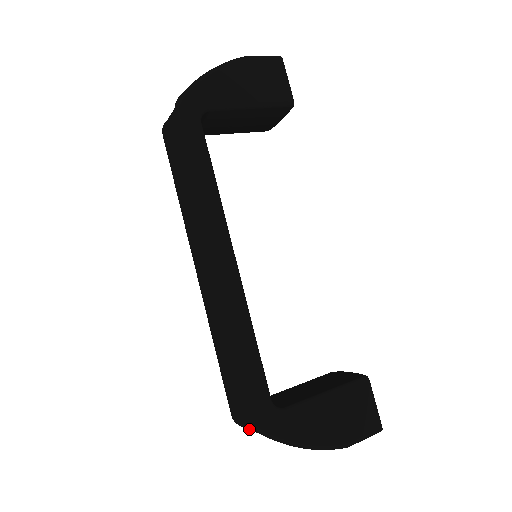
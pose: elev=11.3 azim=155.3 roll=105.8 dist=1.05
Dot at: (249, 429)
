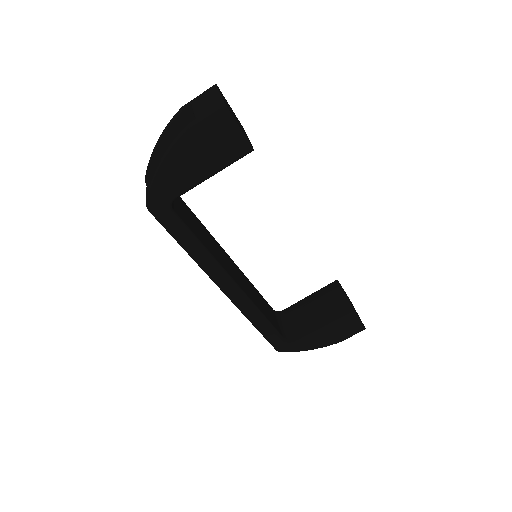
Dot at: occluded
